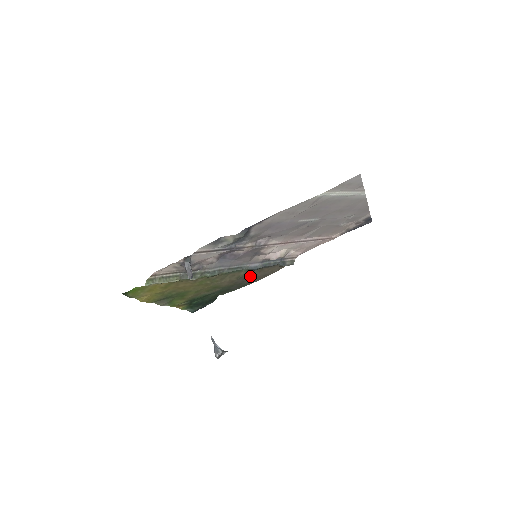
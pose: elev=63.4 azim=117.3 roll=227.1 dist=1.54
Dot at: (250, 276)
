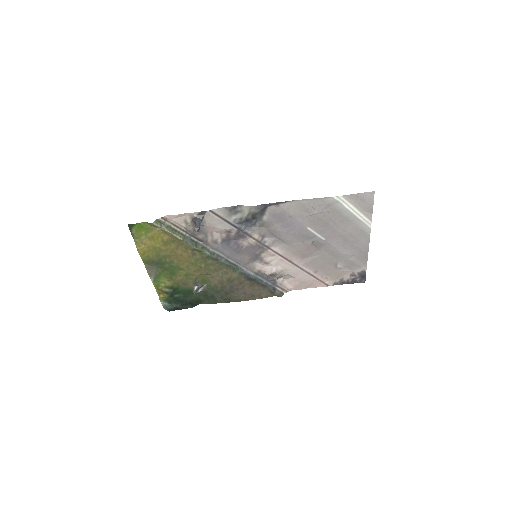
Dot at: (239, 286)
